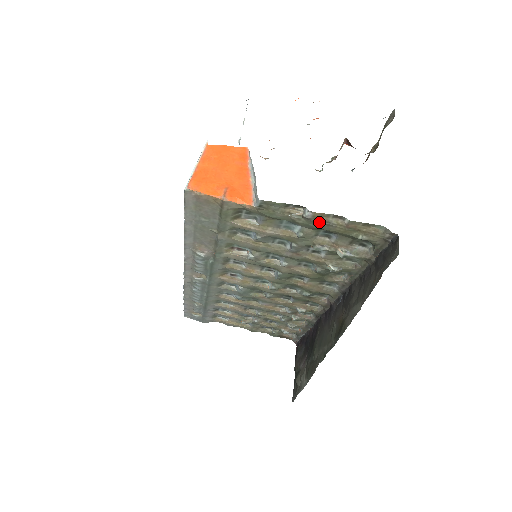
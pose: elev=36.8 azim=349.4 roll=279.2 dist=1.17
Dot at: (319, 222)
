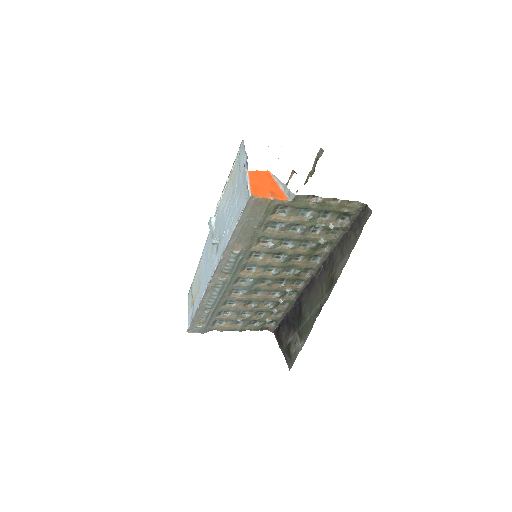
Dot at: (325, 205)
